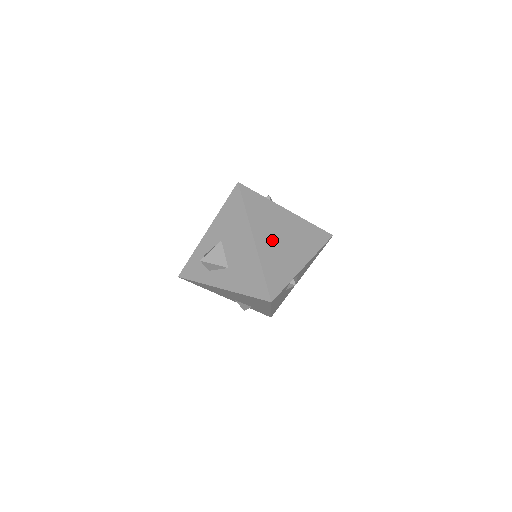
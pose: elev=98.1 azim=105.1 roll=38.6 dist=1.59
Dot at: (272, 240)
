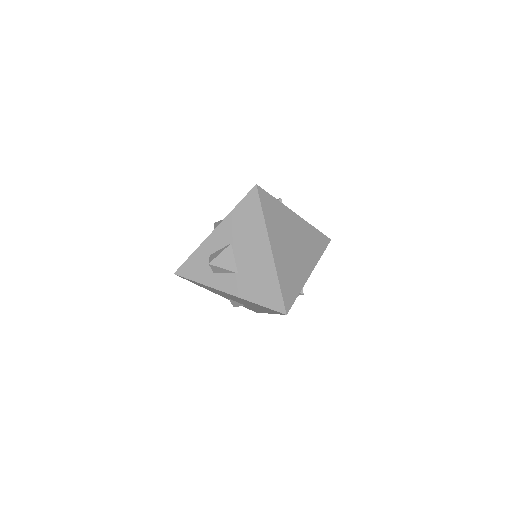
Dot at: (285, 248)
